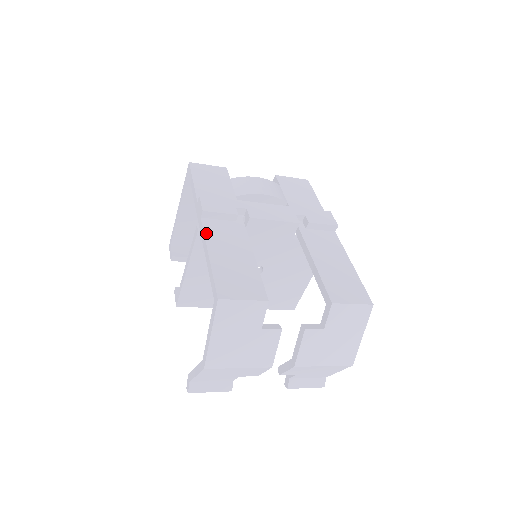
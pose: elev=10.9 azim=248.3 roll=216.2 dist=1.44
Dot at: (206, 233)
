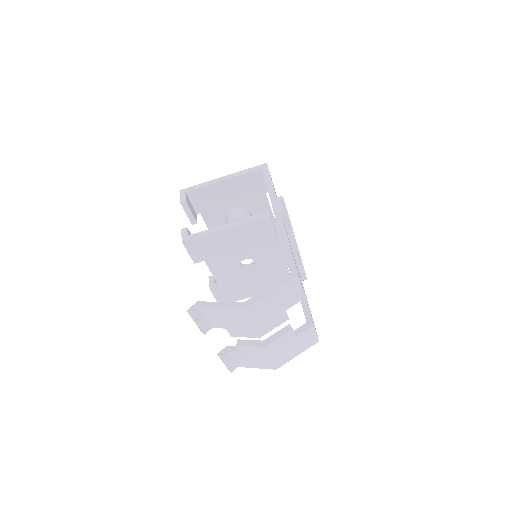
Dot at: occluded
